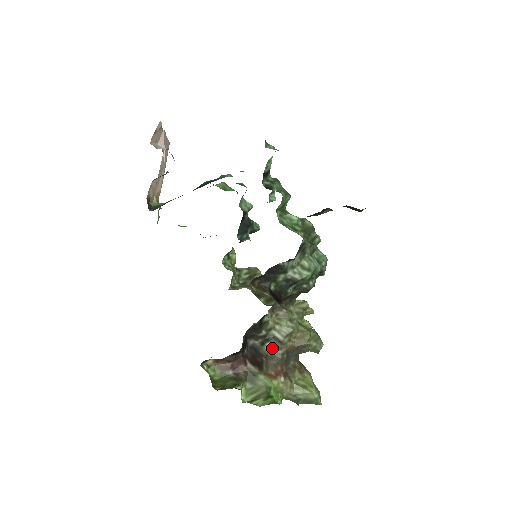
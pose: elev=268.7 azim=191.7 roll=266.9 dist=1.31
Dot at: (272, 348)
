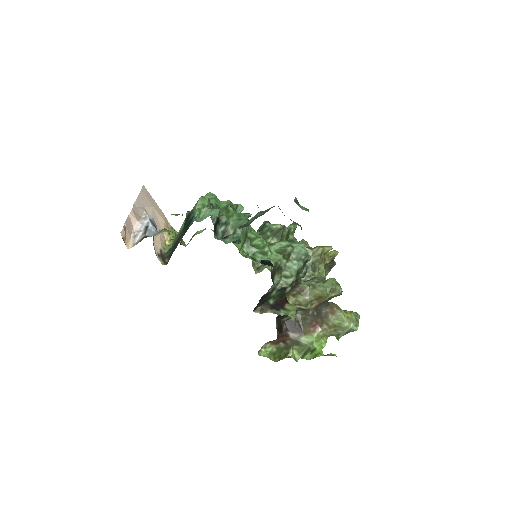
Dot at: (303, 313)
